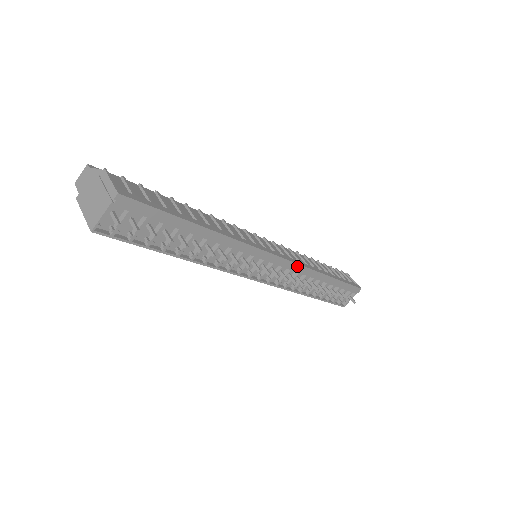
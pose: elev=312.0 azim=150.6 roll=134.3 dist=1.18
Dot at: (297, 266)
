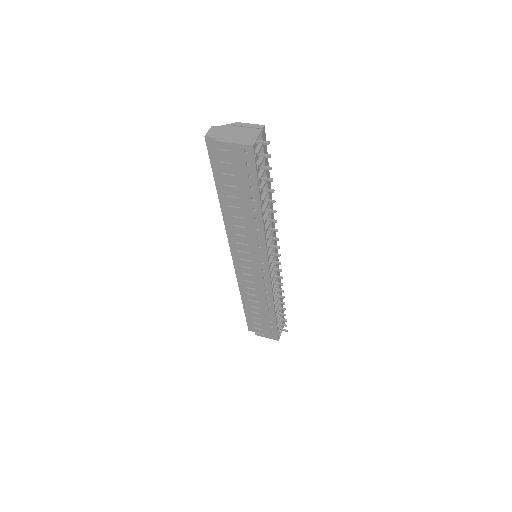
Dot at: (278, 266)
